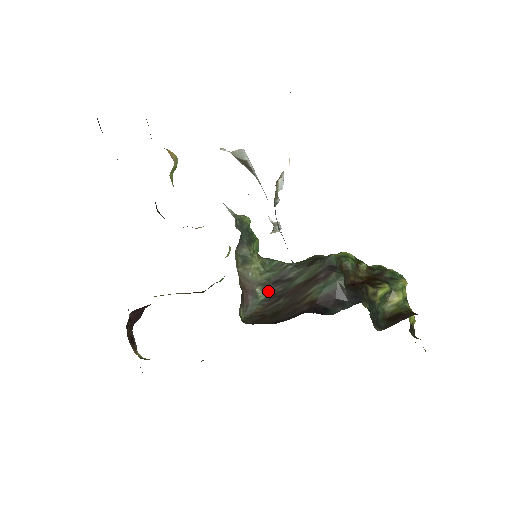
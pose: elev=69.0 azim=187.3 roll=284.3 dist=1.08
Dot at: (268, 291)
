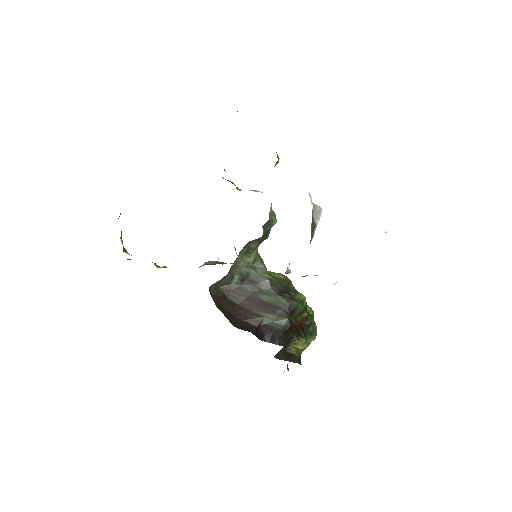
Dot at: (241, 283)
